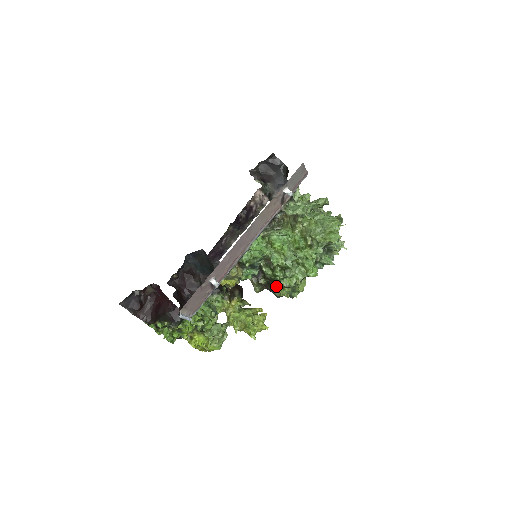
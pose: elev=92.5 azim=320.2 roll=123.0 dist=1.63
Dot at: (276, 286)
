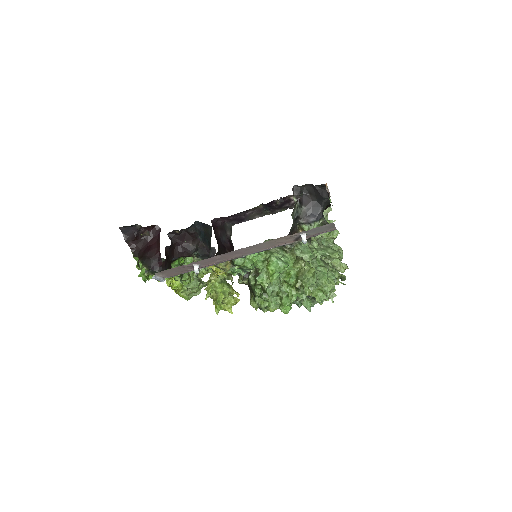
Dot at: (252, 295)
